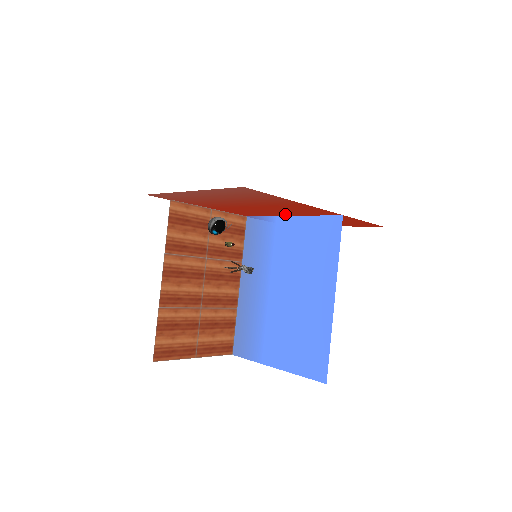
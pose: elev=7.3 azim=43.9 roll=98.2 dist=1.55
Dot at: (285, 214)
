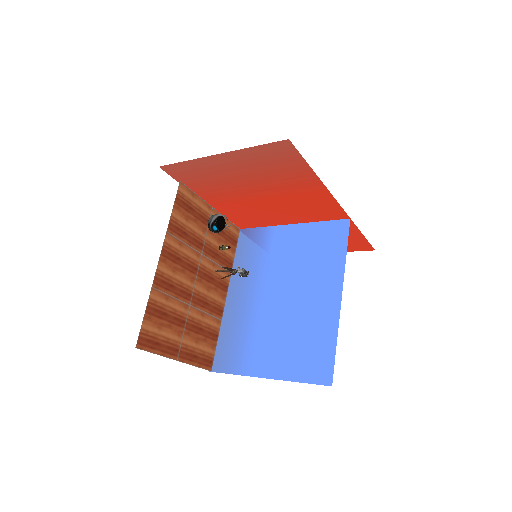
Dot at: (288, 220)
